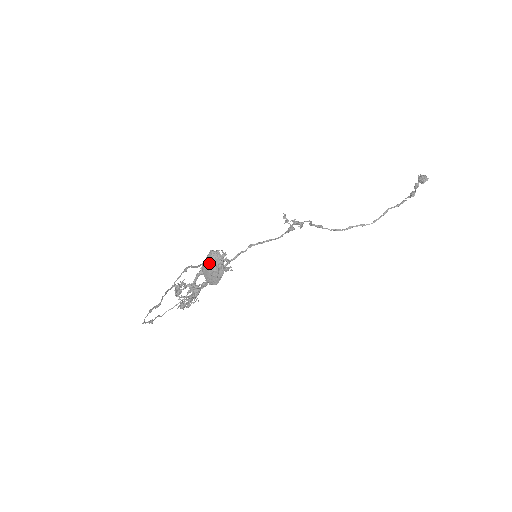
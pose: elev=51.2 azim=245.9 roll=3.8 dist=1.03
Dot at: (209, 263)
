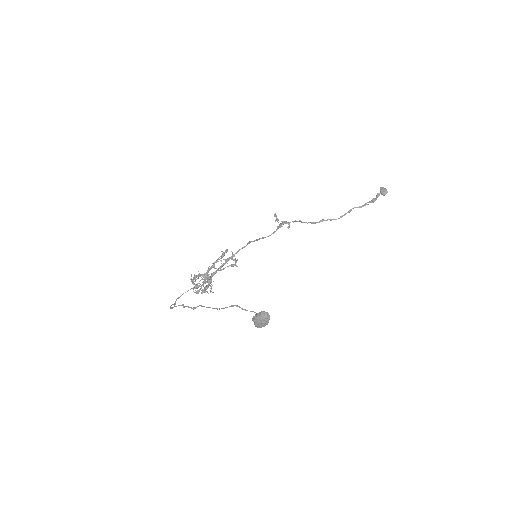
Dot at: (261, 319)
